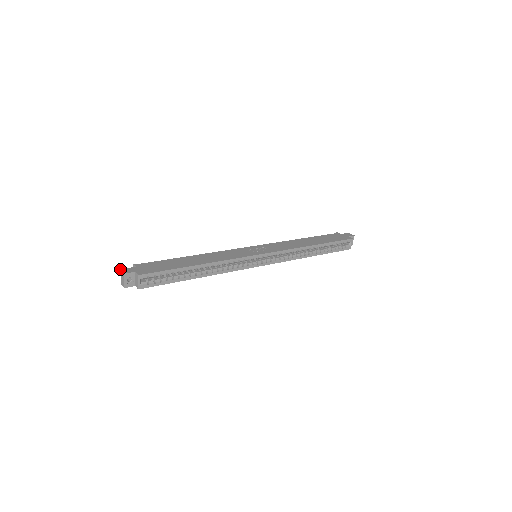
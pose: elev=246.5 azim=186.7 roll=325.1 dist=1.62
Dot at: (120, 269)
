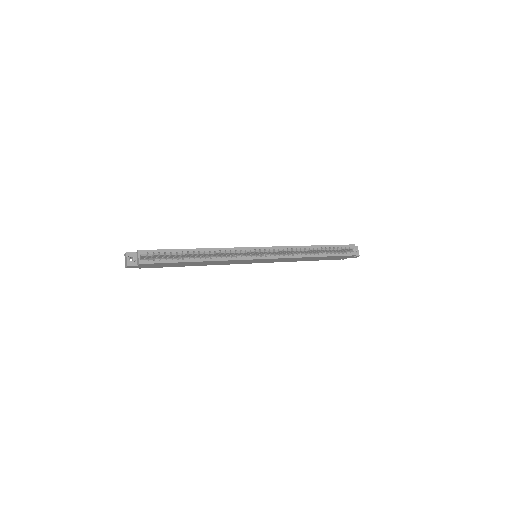
Dot at: (124, 255)
